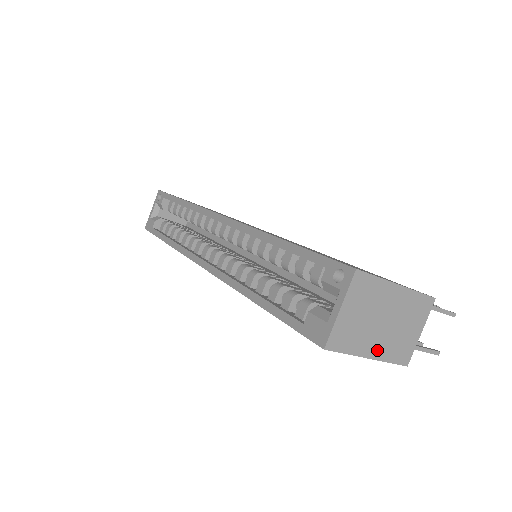
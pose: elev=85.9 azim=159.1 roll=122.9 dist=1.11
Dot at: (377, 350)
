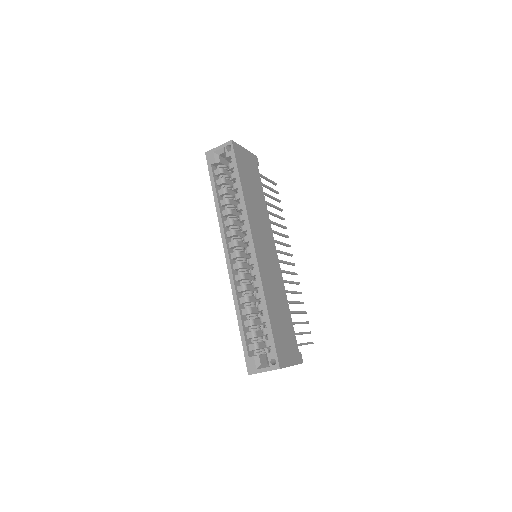
Dot at: occluded
